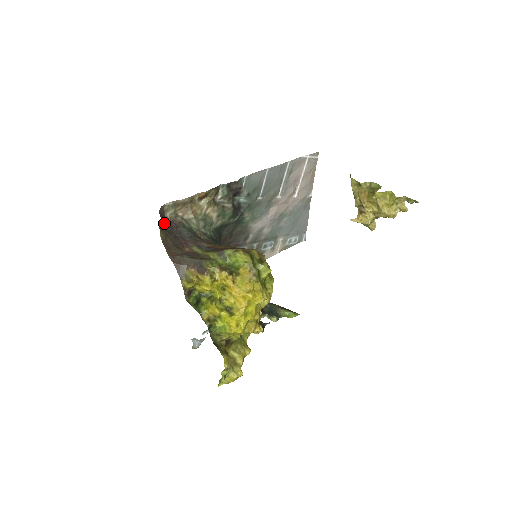
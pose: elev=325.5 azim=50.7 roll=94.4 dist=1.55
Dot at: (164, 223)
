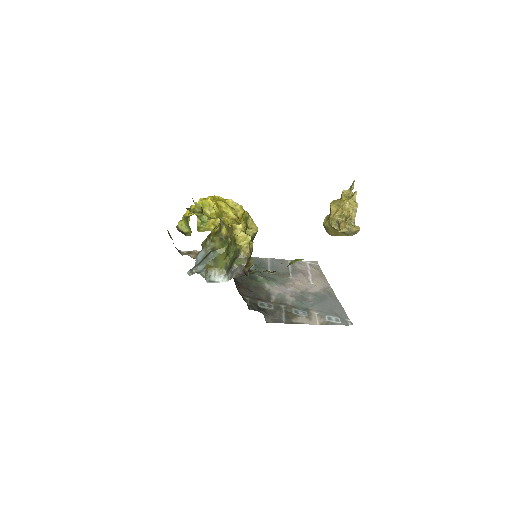
Dot at: occluded
